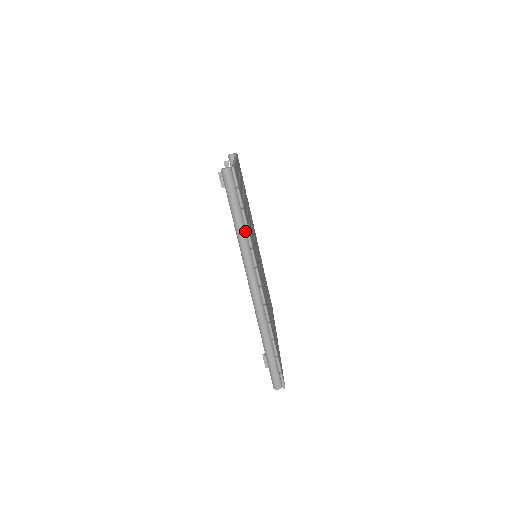
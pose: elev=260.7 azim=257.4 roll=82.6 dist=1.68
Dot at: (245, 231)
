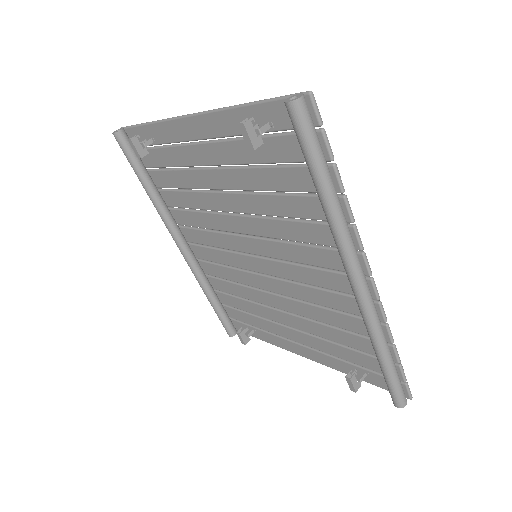
Dot at: (338, 200)
